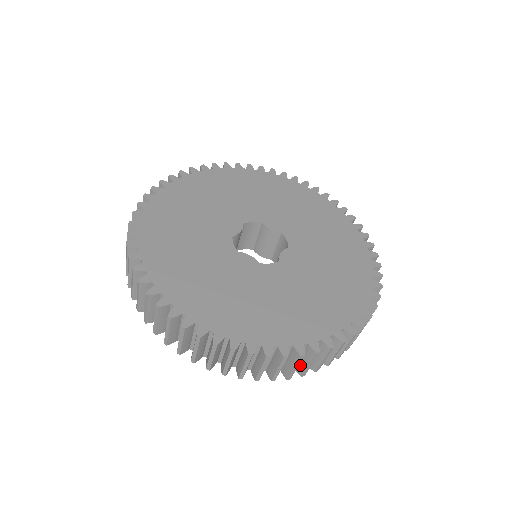
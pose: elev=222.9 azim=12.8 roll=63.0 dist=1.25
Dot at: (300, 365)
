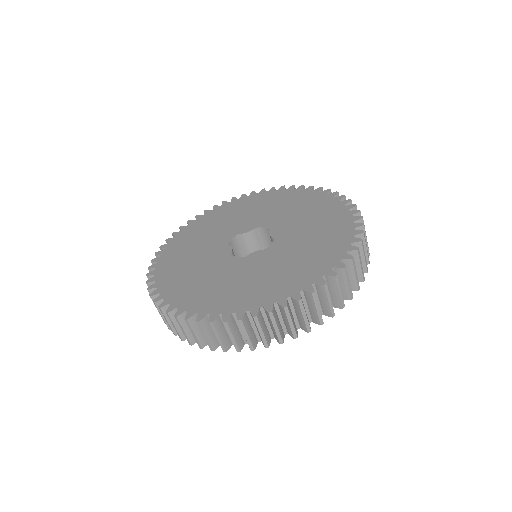
Dot at: occluded
